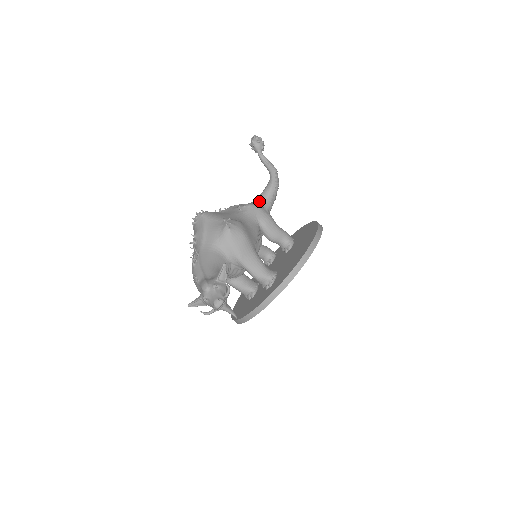
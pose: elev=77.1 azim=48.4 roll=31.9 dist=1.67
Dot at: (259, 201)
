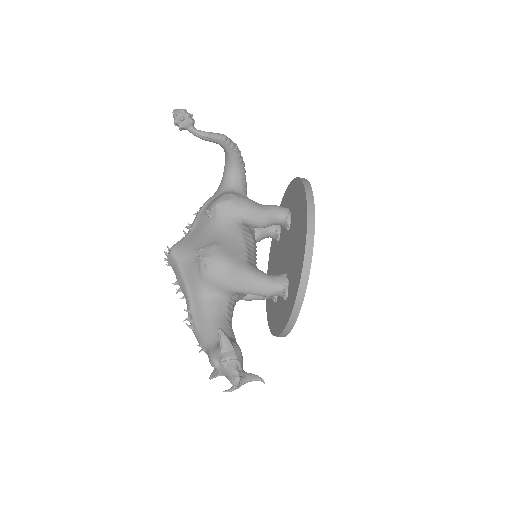
Dot at: (226, 182)
